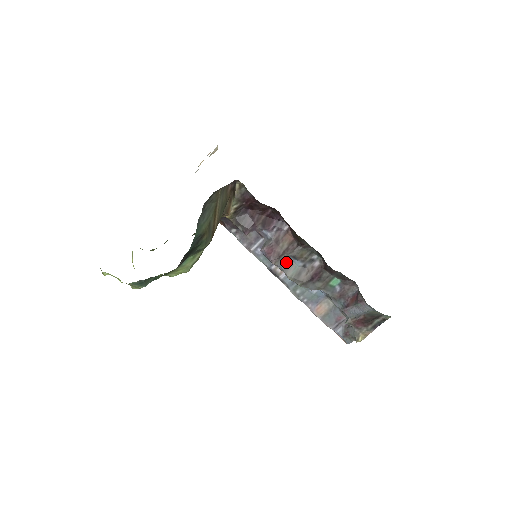
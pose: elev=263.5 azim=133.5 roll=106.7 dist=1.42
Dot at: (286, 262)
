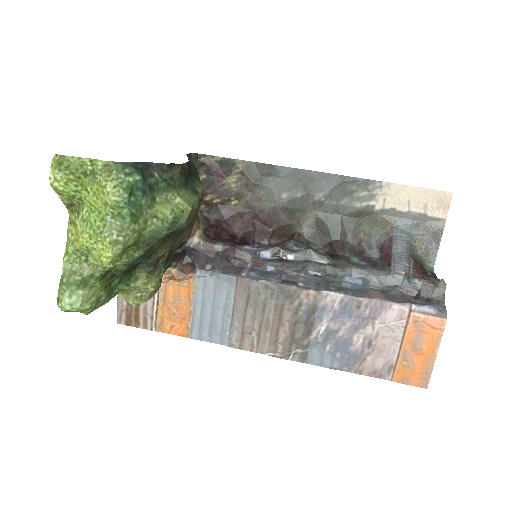
Dot at: (293, 251)
